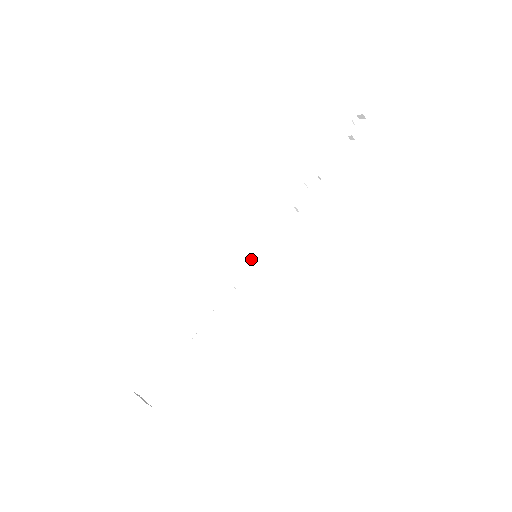
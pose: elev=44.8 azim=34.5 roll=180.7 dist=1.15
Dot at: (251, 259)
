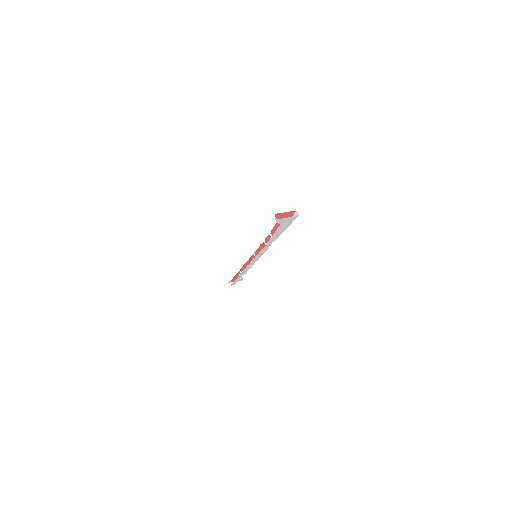
Dot at: occluded
